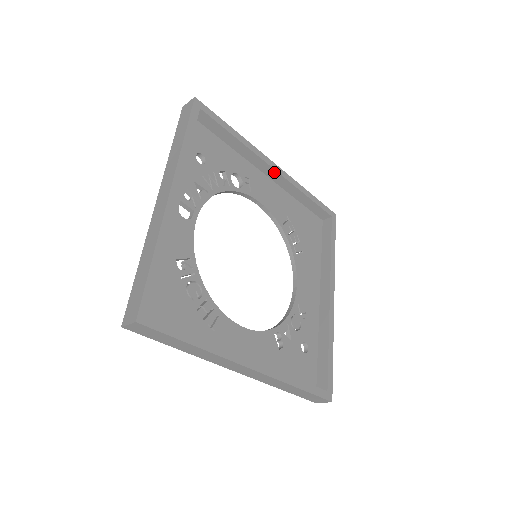
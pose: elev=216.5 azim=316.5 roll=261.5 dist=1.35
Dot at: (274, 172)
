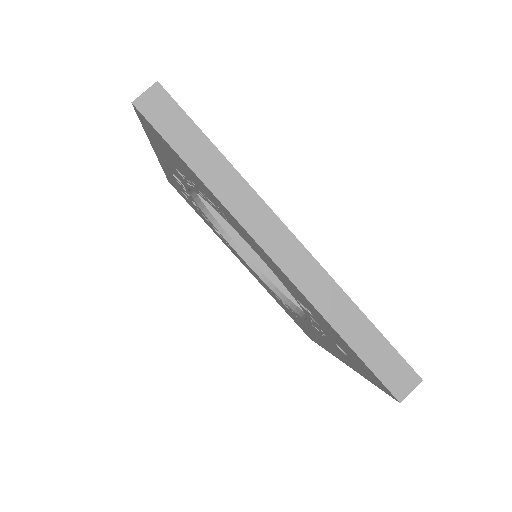
Dot at: (253, 253)
